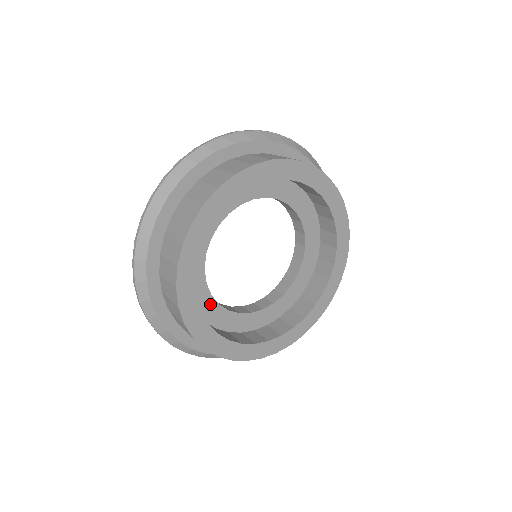
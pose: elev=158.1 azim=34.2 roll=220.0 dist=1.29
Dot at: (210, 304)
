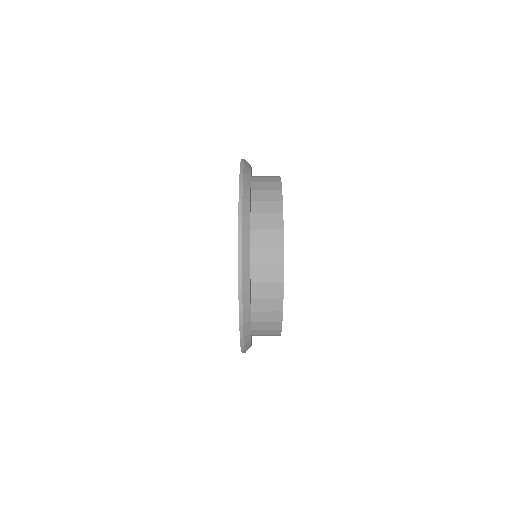
Dot at: occluded
